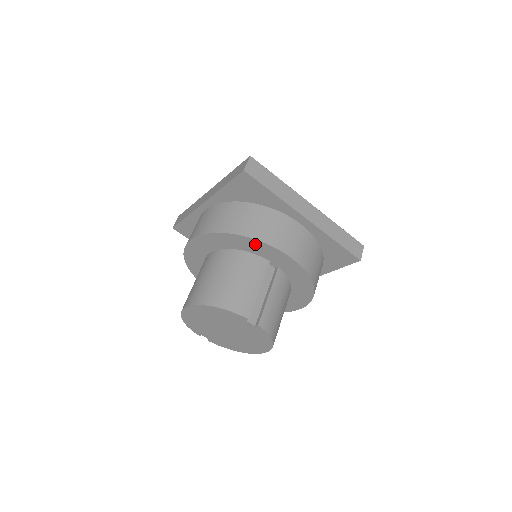
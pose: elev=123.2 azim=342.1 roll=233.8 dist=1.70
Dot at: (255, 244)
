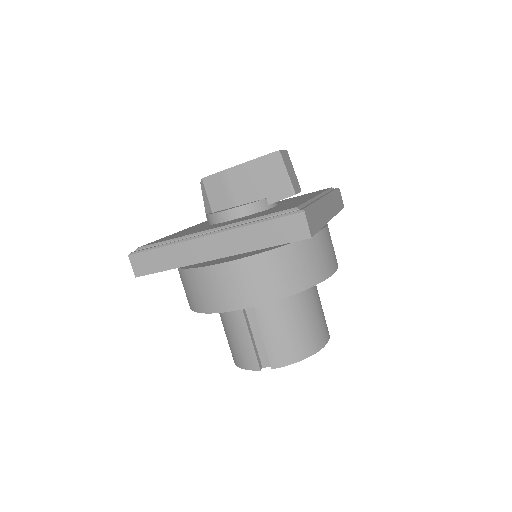
Dot at: occluded
